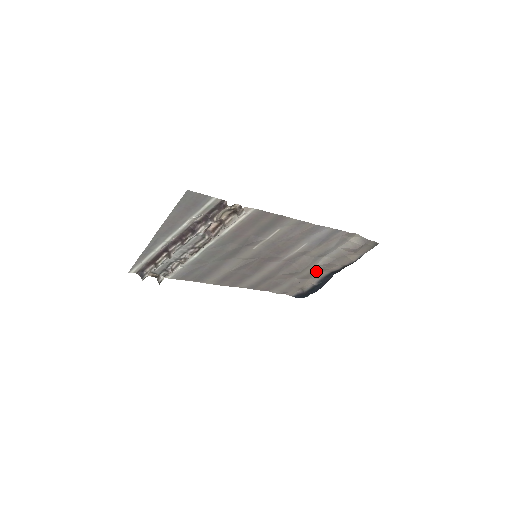
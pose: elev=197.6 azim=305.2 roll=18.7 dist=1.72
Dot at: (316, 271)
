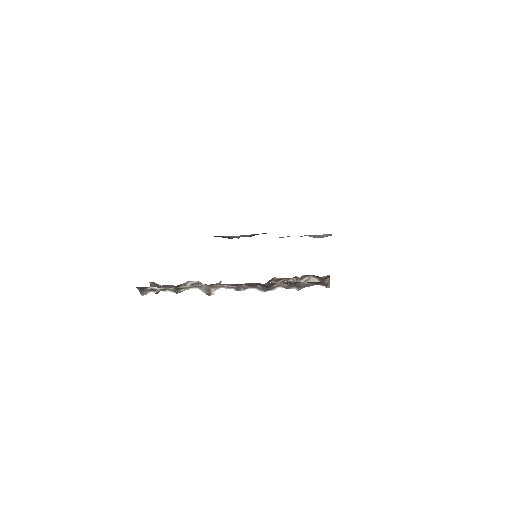
Dot at: occluded
